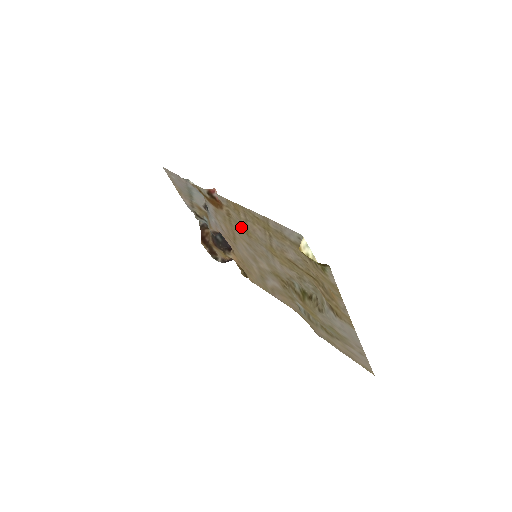
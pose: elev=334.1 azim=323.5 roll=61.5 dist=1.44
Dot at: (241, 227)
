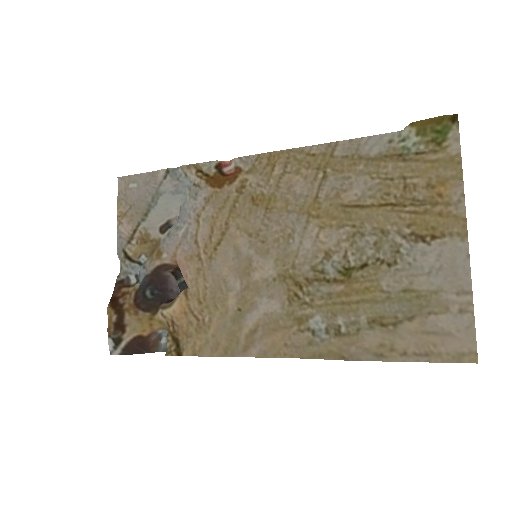
Dot at: (259, 199)
